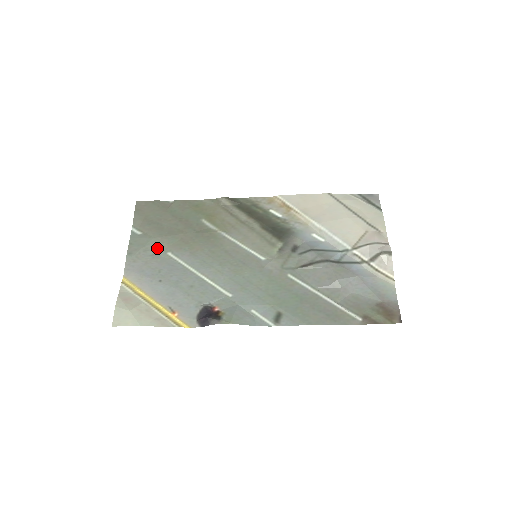
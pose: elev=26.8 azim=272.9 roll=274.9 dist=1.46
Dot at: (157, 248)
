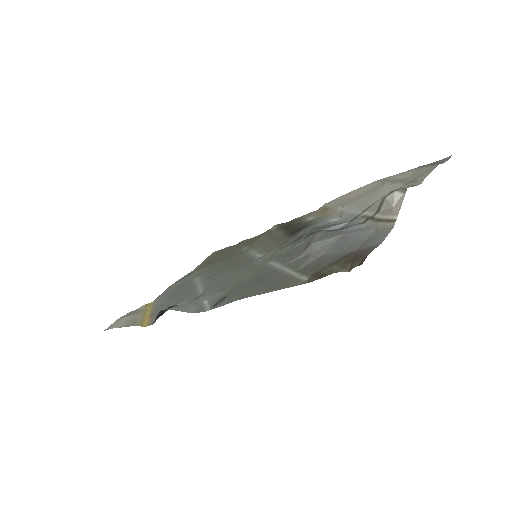
Dot at: (192, 276)
